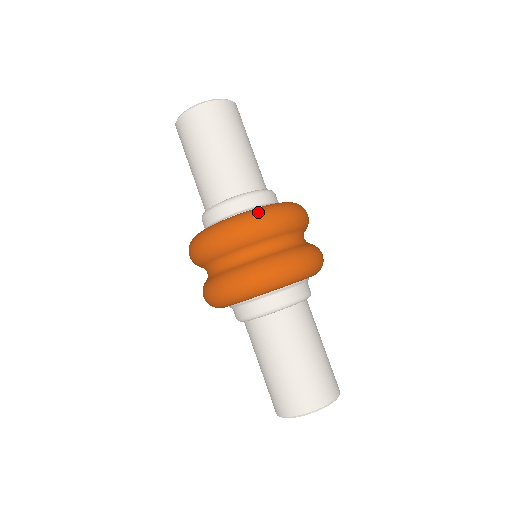
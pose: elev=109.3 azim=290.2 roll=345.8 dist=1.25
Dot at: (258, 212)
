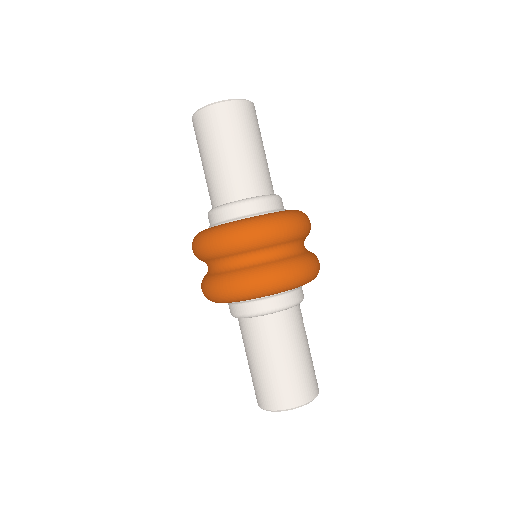
Dot at: (253, 222)
